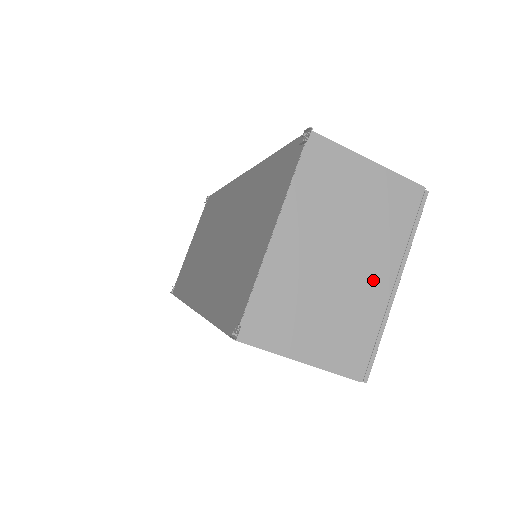
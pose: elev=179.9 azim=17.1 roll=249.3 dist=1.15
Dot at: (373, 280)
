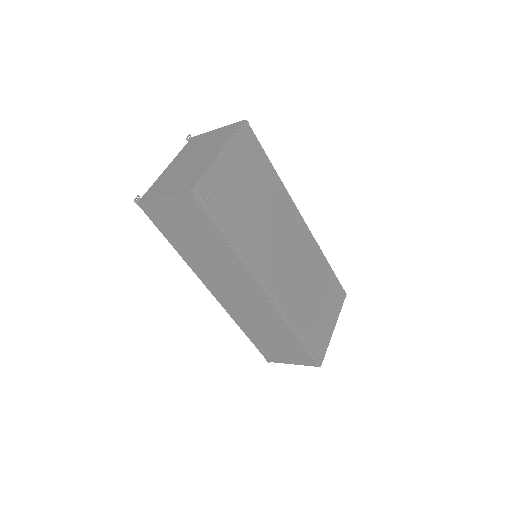
Dot at: (208, 158)
